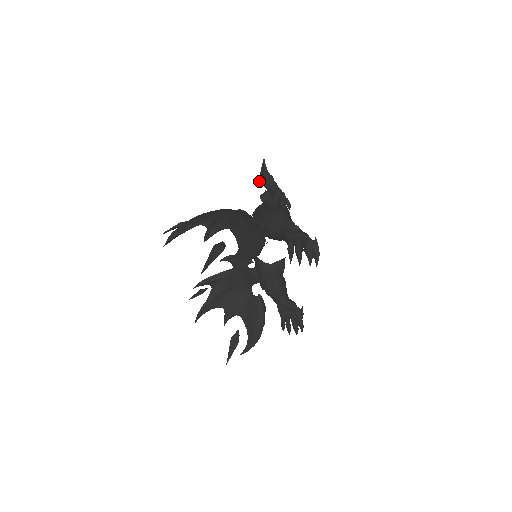
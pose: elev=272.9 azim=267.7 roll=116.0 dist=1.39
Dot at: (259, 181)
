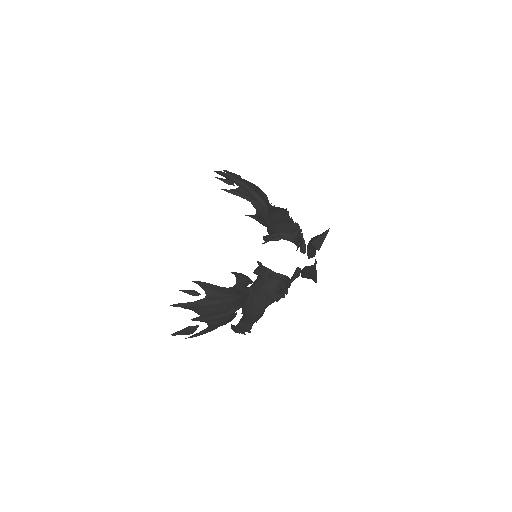
Dot at: (305, 267)
